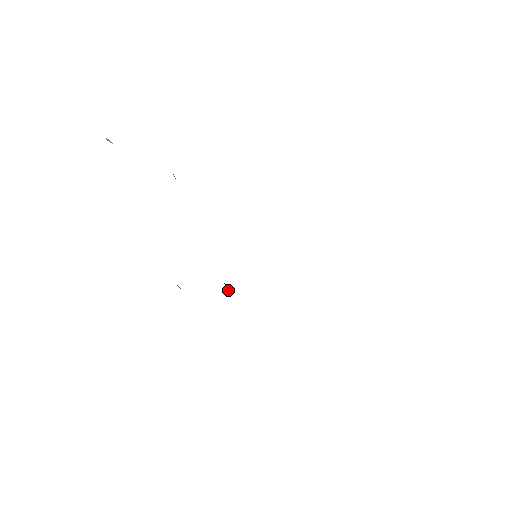
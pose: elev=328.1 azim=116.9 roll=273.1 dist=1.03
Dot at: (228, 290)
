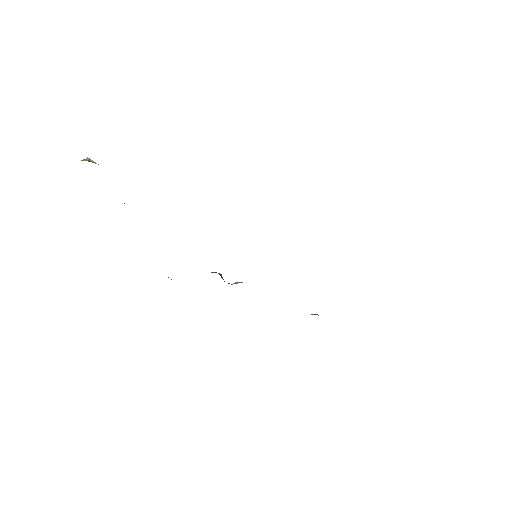
Dot at: occluded
